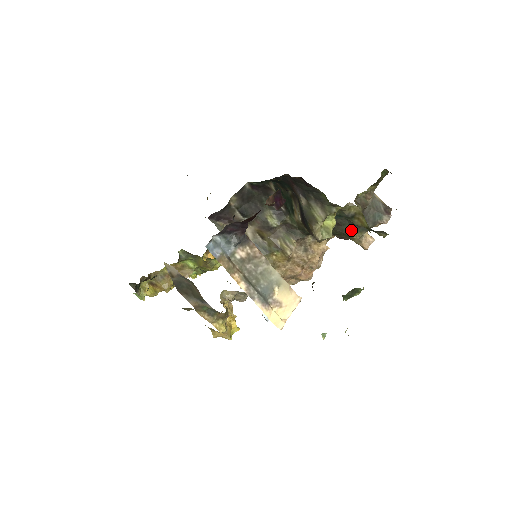
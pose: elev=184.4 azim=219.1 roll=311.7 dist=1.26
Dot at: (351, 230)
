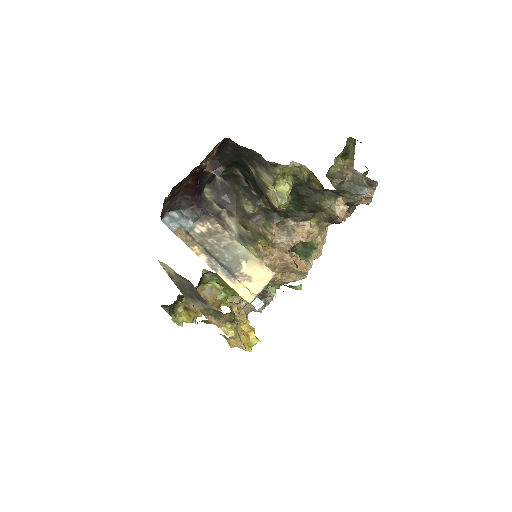
Dot at: (319, 200)
